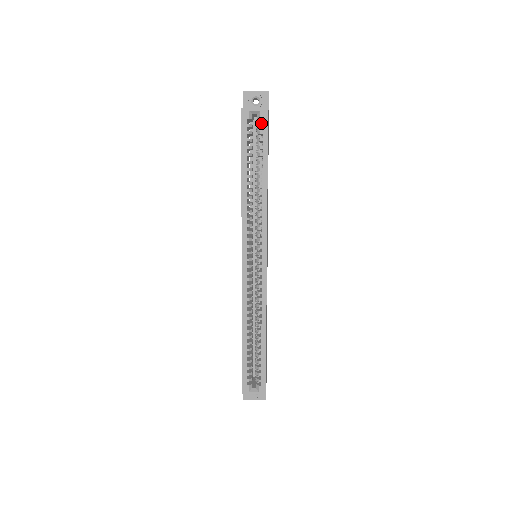
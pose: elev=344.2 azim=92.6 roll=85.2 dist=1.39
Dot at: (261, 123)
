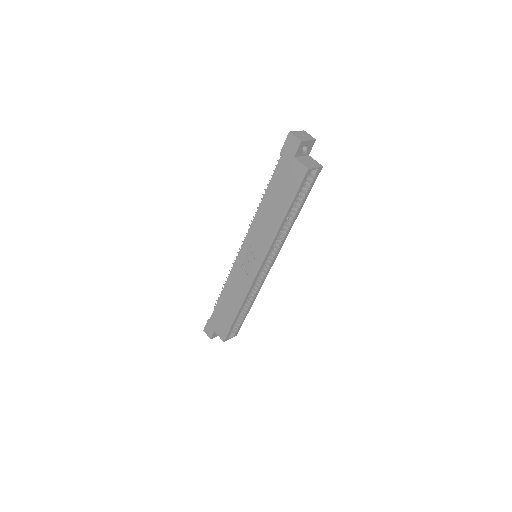
Dot at: occluded
